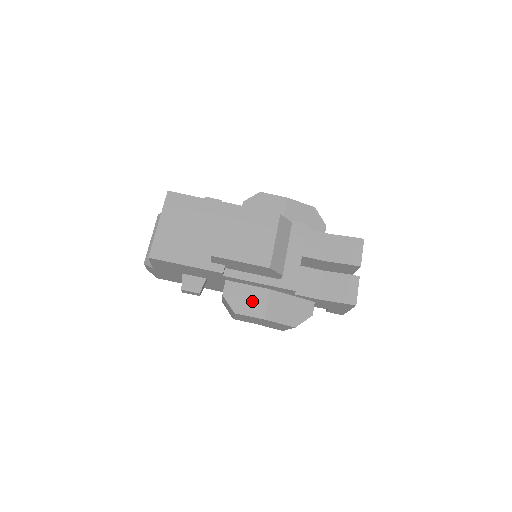
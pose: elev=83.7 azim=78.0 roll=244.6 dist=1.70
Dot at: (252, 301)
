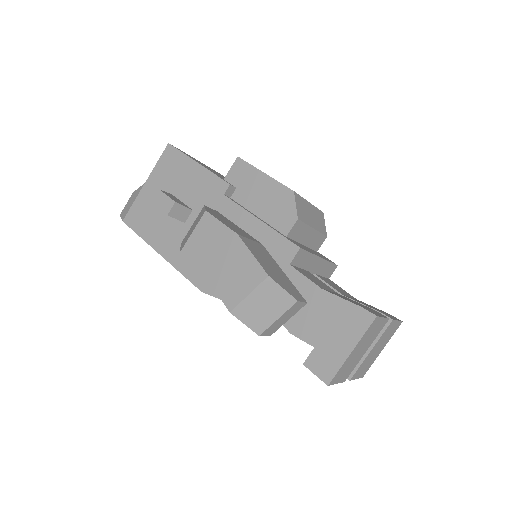
Dot at: (234, 227)
